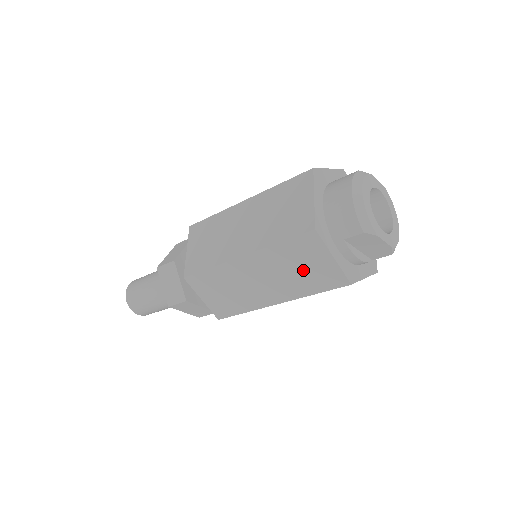
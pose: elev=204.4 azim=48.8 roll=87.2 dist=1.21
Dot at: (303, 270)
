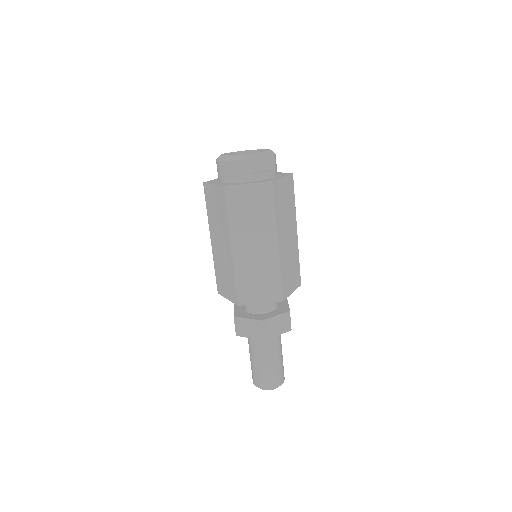
Dot at: (253, 209)
